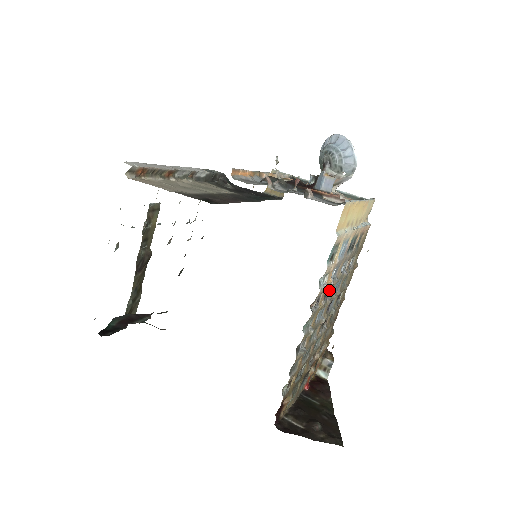
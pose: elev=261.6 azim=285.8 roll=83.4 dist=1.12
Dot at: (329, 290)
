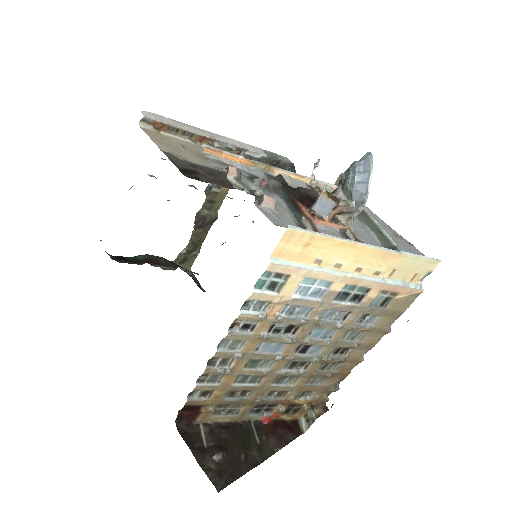
Dot at: (282, 326)
